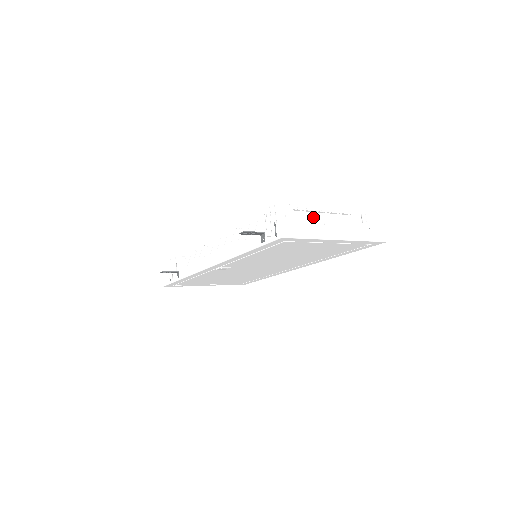
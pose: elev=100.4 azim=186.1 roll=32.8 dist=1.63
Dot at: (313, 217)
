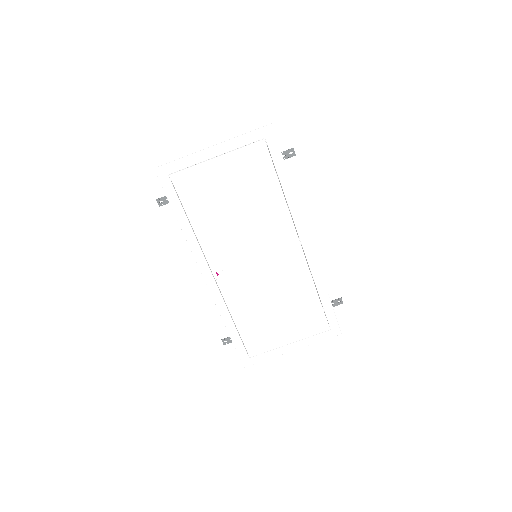
Dot at: occluded
